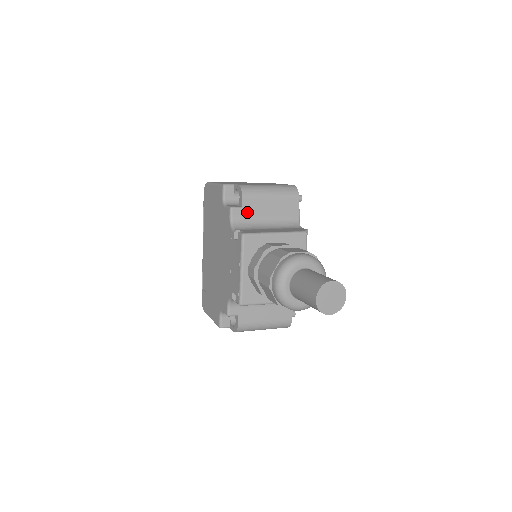
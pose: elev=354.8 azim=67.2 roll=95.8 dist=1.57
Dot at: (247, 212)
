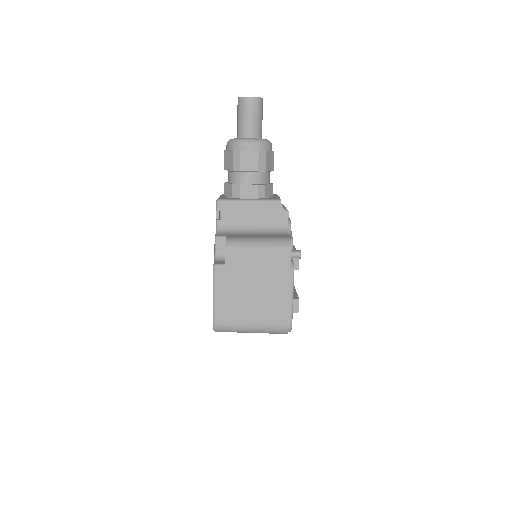
Dot at: occluded
